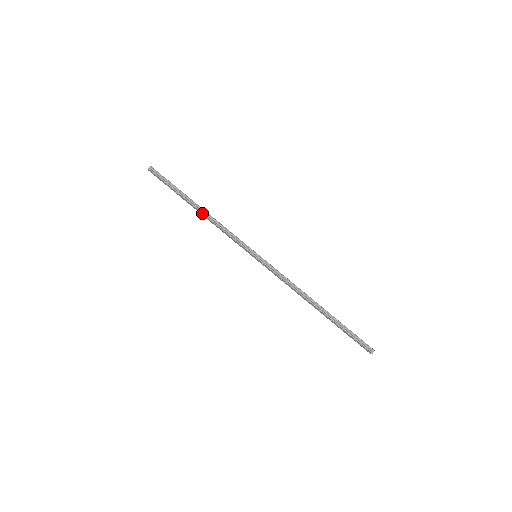
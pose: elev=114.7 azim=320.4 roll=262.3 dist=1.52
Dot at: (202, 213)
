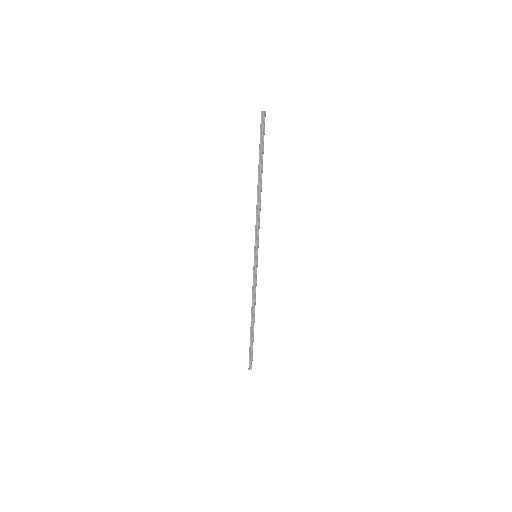
Dot at: (257, 191)
